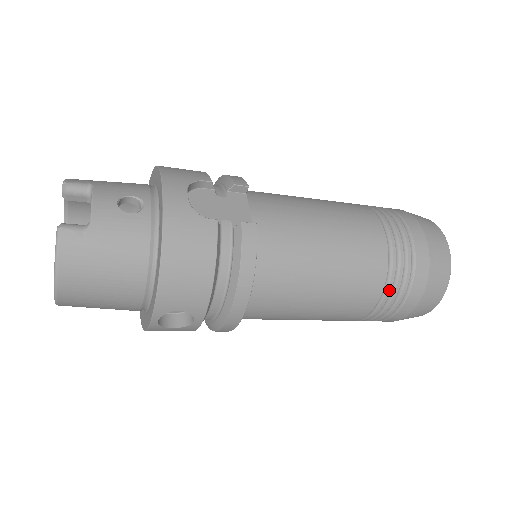
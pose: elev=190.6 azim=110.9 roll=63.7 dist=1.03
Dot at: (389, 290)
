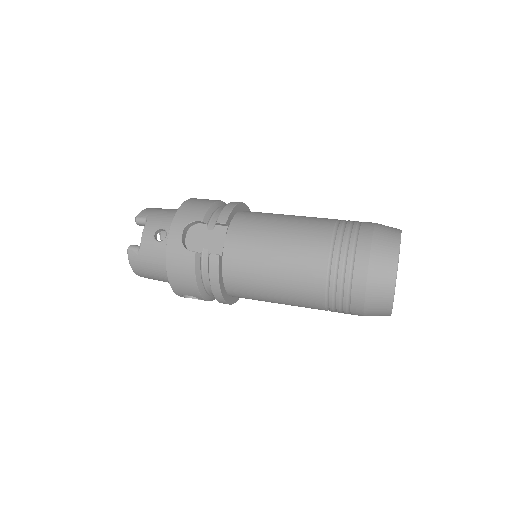
Dot at: (330, 301)
